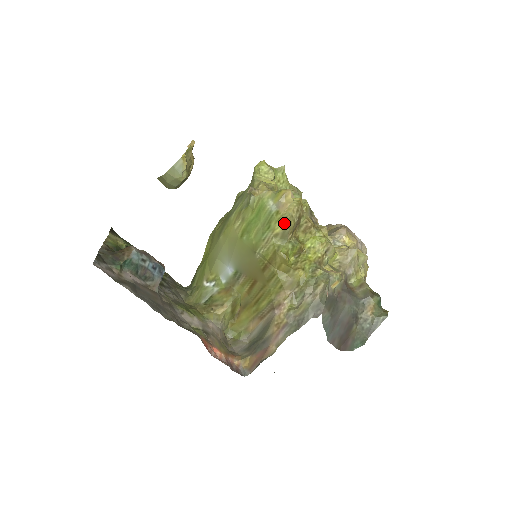
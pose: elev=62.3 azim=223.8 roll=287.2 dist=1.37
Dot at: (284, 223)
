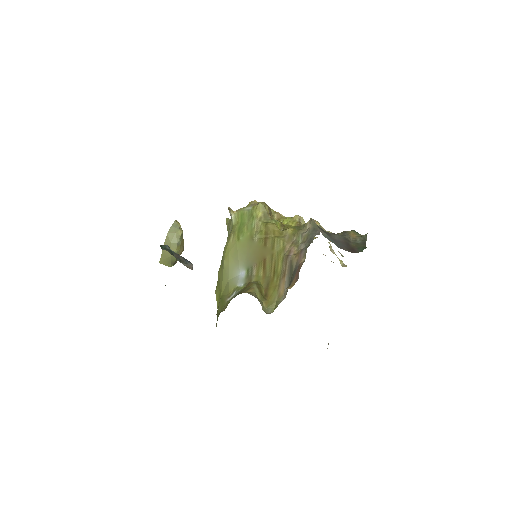
Dot at: (261, 207)
